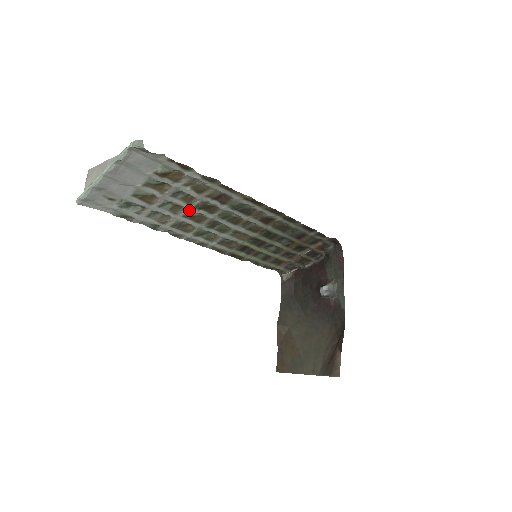
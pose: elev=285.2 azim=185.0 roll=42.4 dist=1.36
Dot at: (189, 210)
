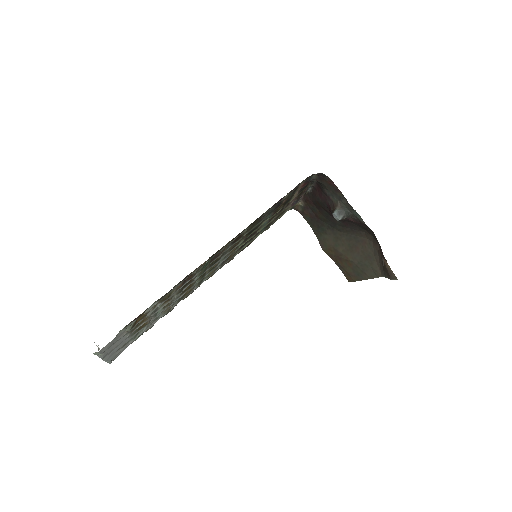
Dot at: (176, 297)
